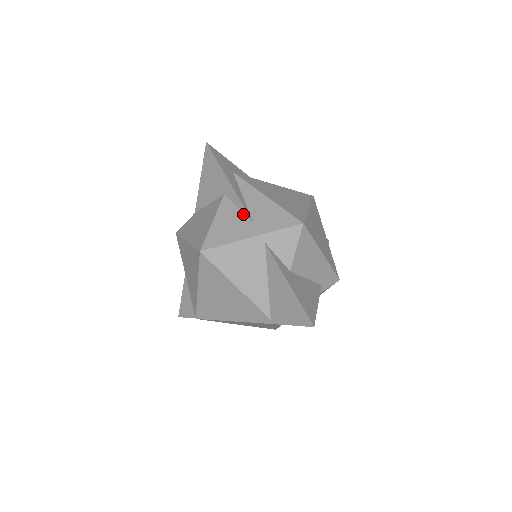
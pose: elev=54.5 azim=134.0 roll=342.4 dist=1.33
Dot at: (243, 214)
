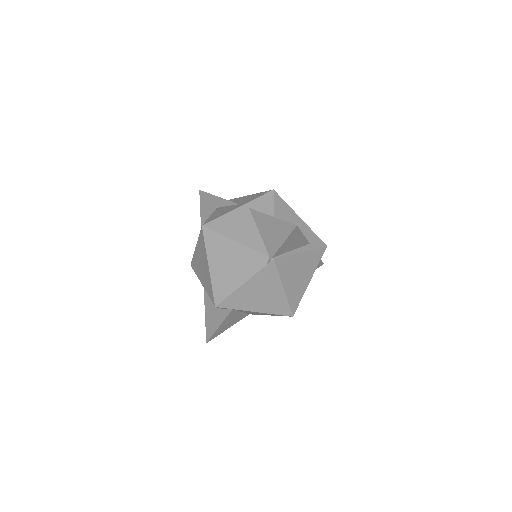
Dot at: (231, 206)
